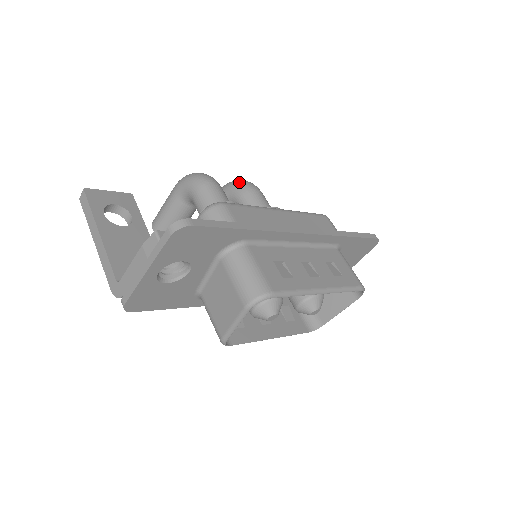
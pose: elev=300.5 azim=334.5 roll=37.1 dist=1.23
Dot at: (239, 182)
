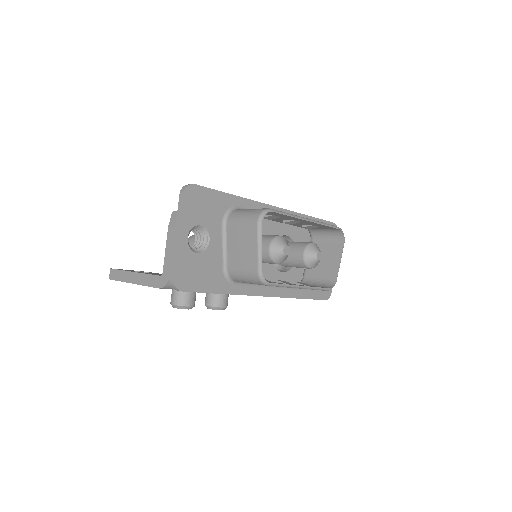
Dot at: occluded
